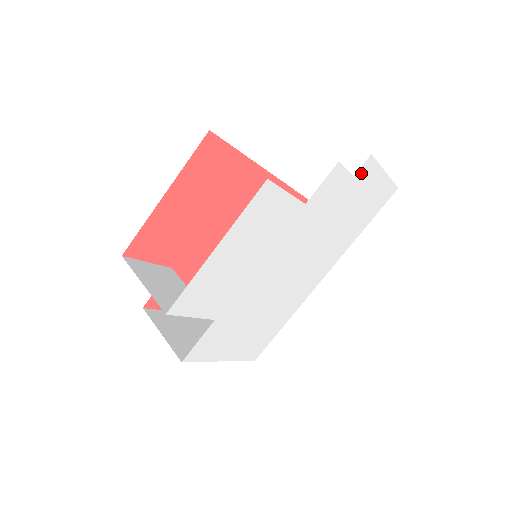
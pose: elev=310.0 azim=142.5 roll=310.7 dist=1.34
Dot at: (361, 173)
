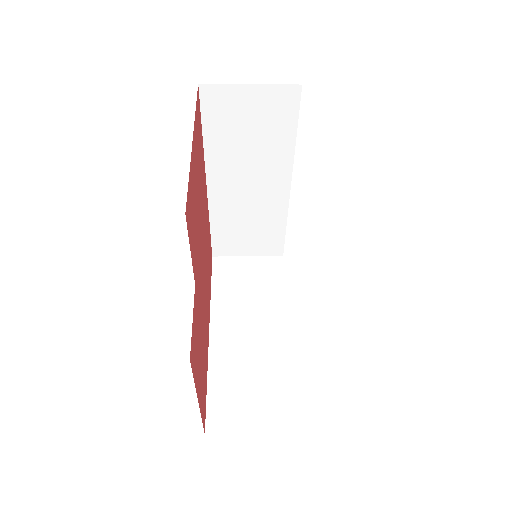
Dot at: occluded
